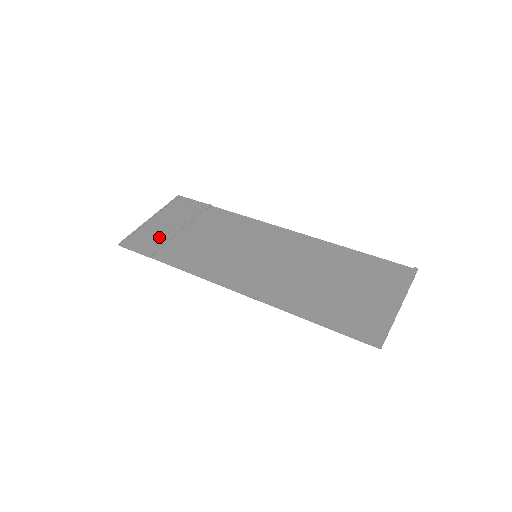
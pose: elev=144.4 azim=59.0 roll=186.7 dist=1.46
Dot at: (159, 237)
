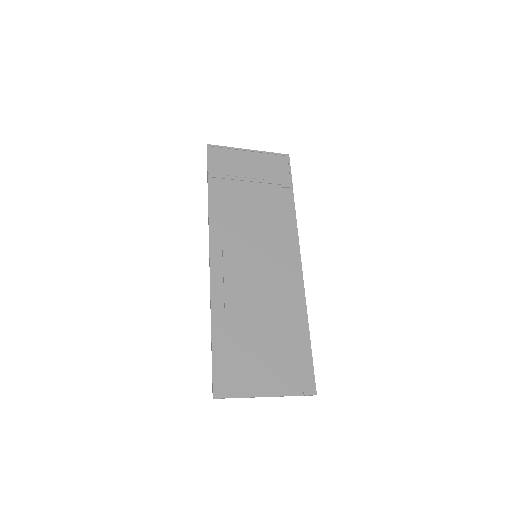
Dot at: (232, 170)
